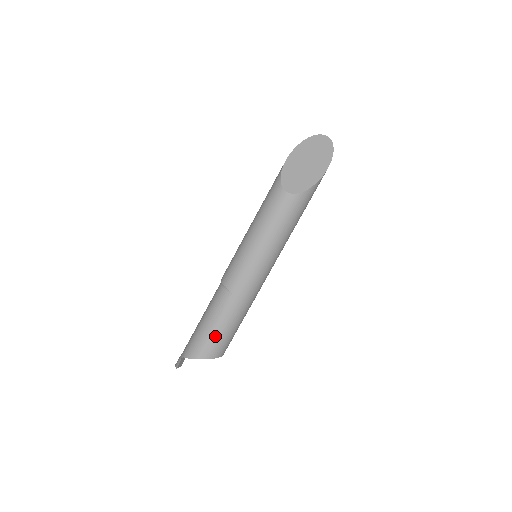
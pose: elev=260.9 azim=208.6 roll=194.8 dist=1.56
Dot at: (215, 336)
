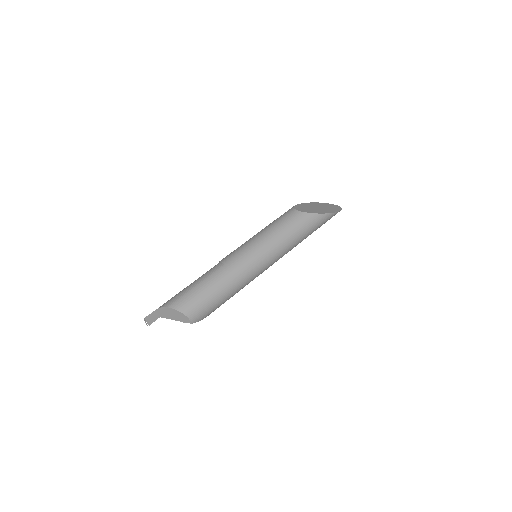
Dot at: (194, 292)
